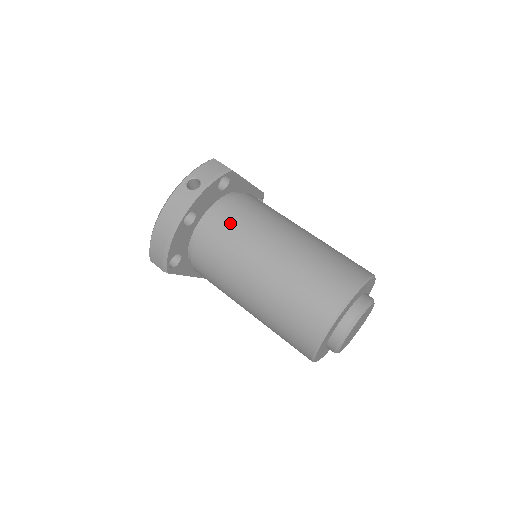
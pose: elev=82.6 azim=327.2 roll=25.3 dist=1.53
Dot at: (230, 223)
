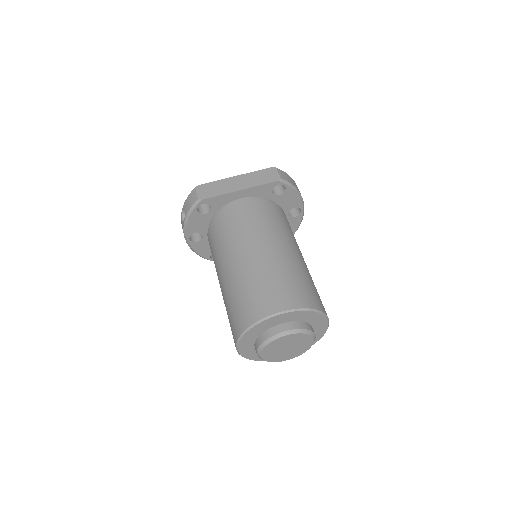
Dot at: (211, 243)
